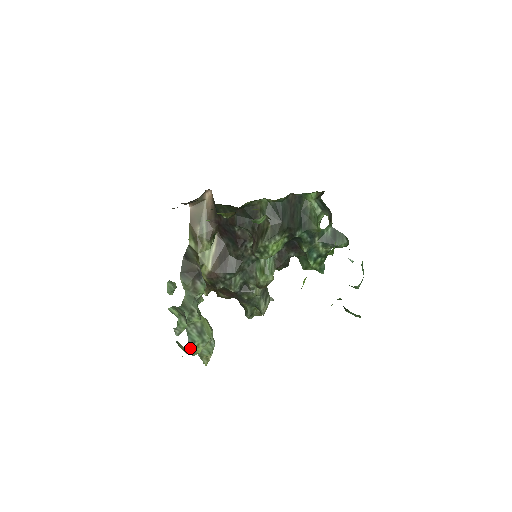
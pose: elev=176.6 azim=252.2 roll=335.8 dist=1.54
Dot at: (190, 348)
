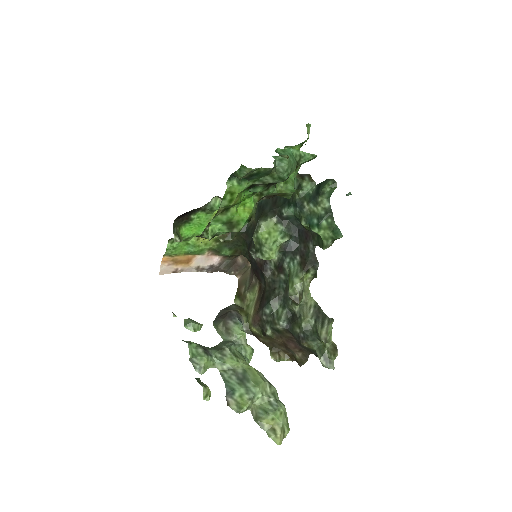
Dot at: (229, 399)
